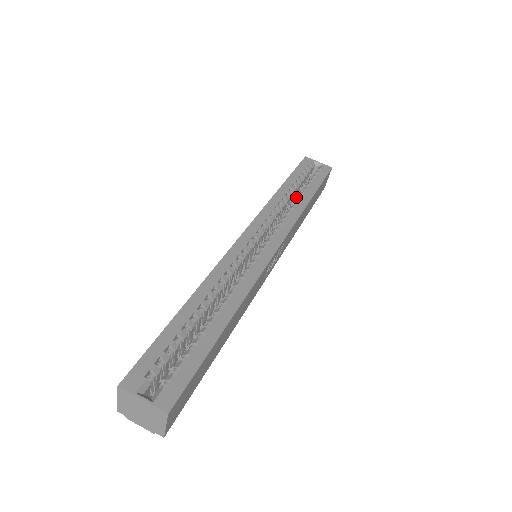
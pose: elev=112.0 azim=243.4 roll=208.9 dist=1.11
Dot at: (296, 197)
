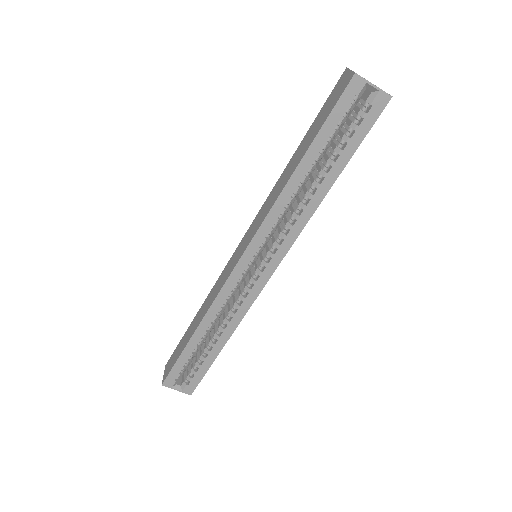
Dot at: (313, 181)
